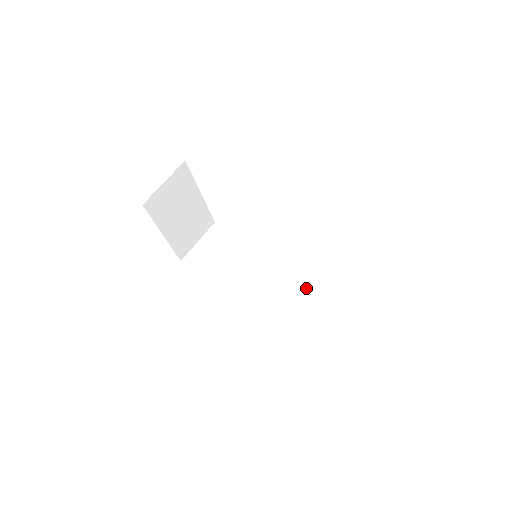
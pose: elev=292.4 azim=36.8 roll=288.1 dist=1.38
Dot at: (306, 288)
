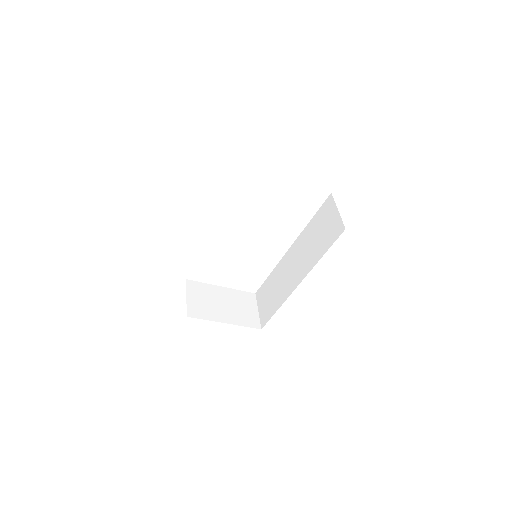
Dot at: (308, 235)
